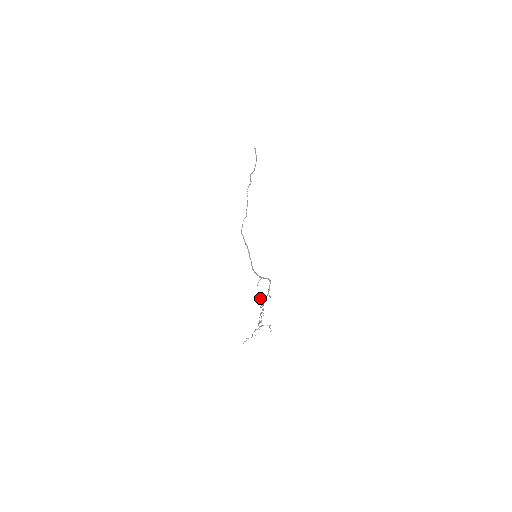
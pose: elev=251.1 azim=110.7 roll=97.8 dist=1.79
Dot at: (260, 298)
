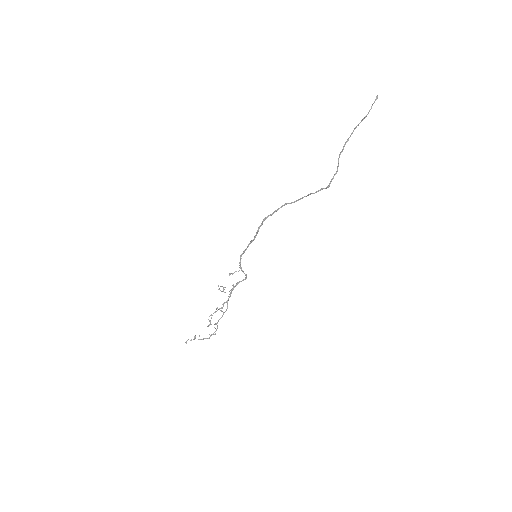
Dot at: (225, 287)
